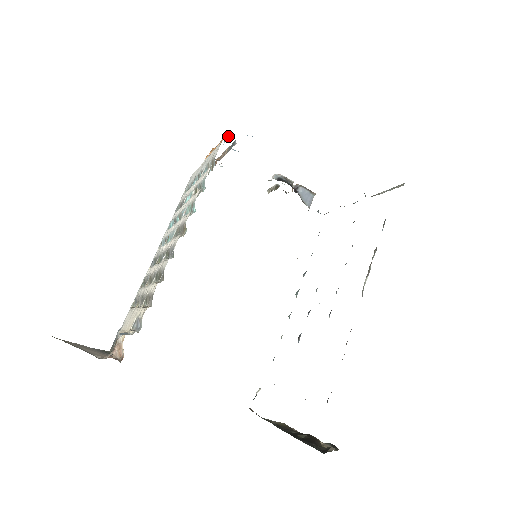
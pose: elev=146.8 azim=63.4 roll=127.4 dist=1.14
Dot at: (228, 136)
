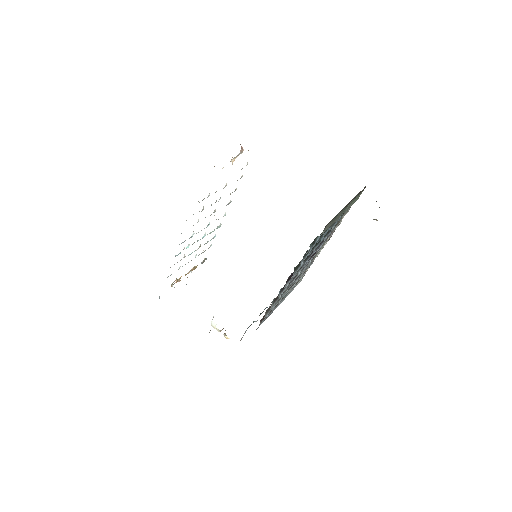
Dot at: (206, 258)
